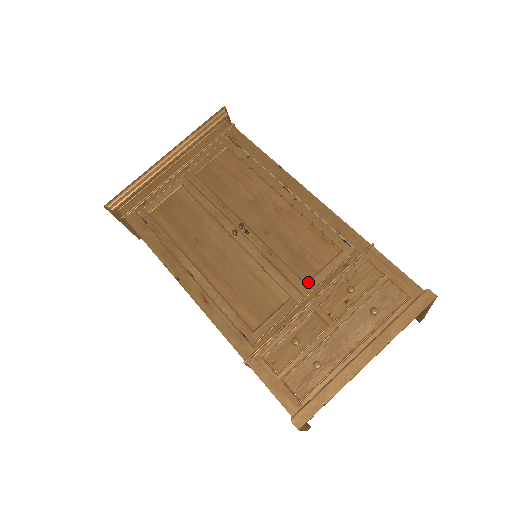
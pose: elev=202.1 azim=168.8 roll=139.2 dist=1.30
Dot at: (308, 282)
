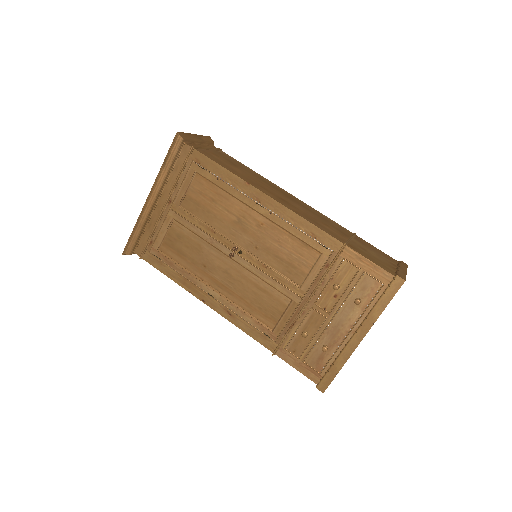
Dot at: (301, 286)
